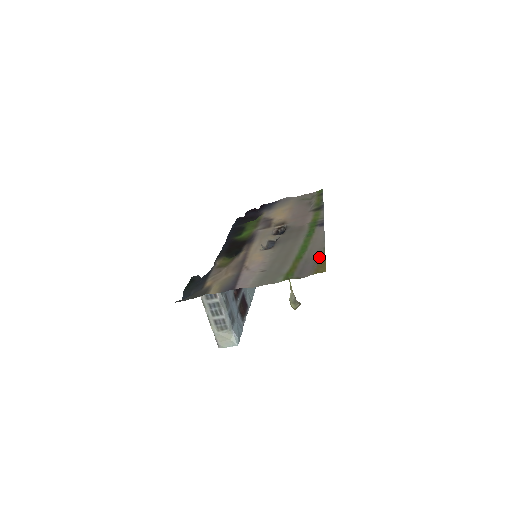
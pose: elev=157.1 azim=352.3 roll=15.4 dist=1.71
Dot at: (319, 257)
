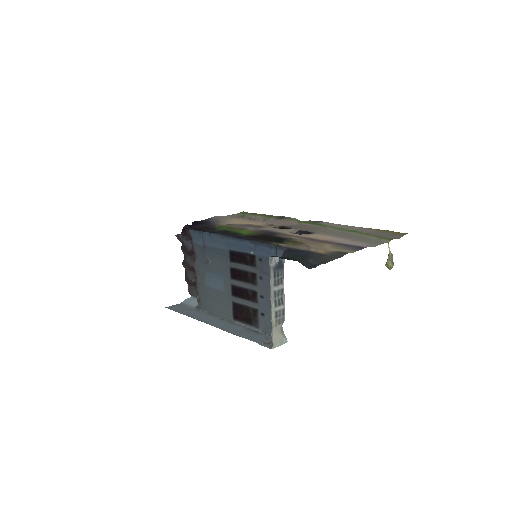
Dot at: (379, 230)
